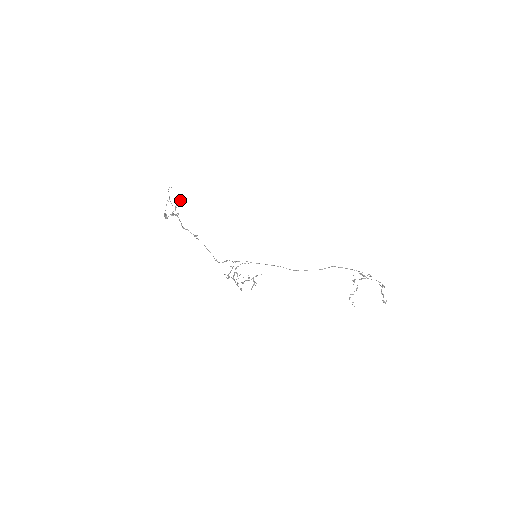
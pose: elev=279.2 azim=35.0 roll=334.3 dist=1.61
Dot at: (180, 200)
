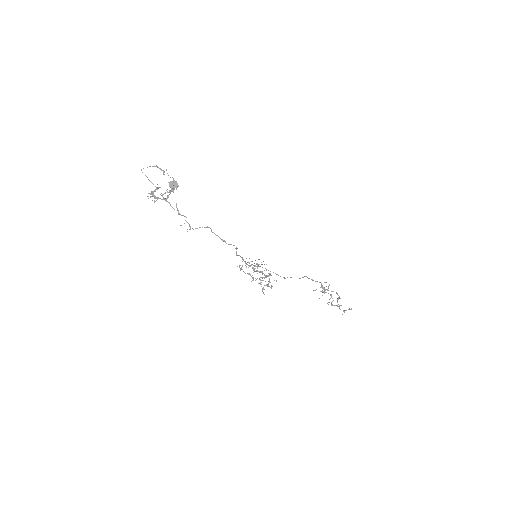
Dot at: (156, 187)
